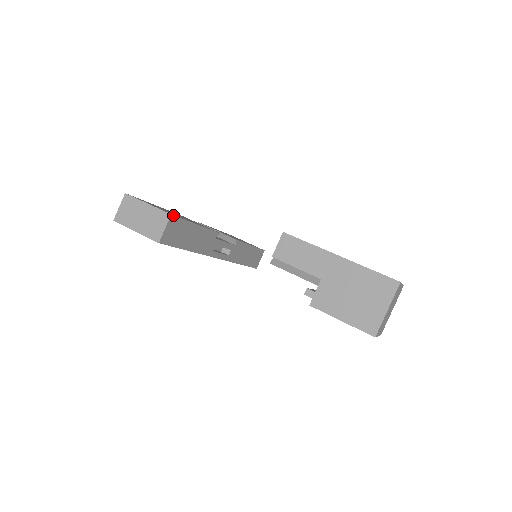
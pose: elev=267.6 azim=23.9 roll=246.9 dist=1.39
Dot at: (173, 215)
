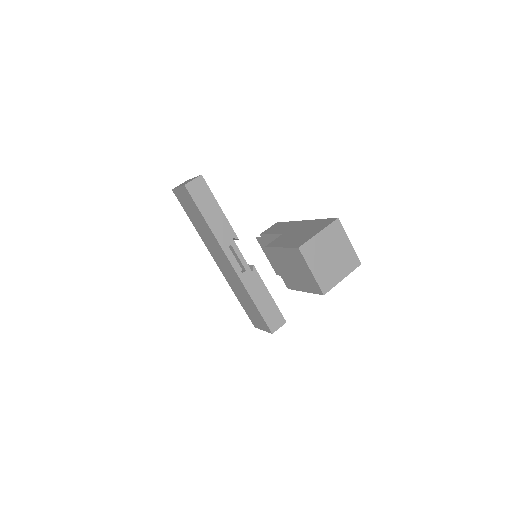
Dot at: occluded
